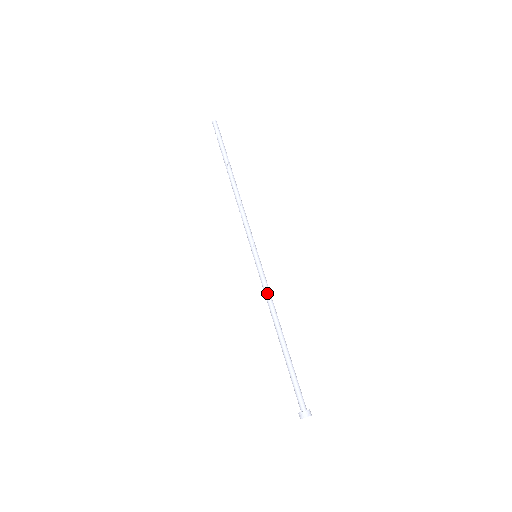
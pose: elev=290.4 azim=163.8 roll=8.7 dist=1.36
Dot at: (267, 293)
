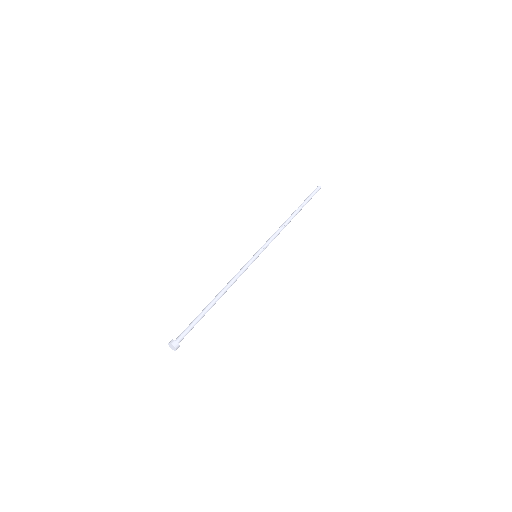
Dot at: (237, 274)
